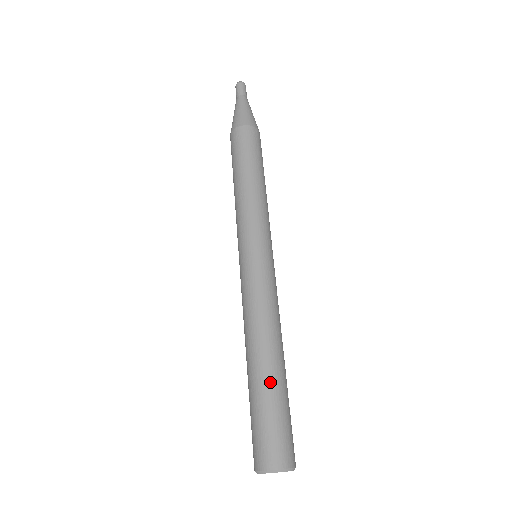
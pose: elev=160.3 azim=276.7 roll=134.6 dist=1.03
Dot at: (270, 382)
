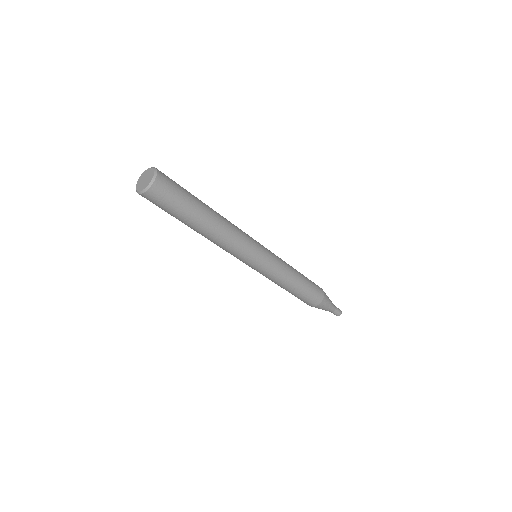
Dot at: occluded
